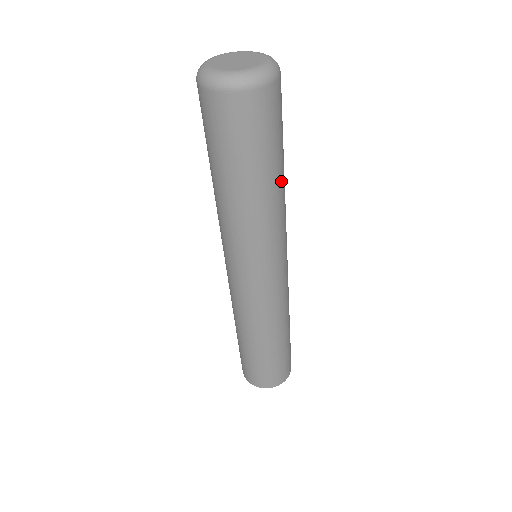
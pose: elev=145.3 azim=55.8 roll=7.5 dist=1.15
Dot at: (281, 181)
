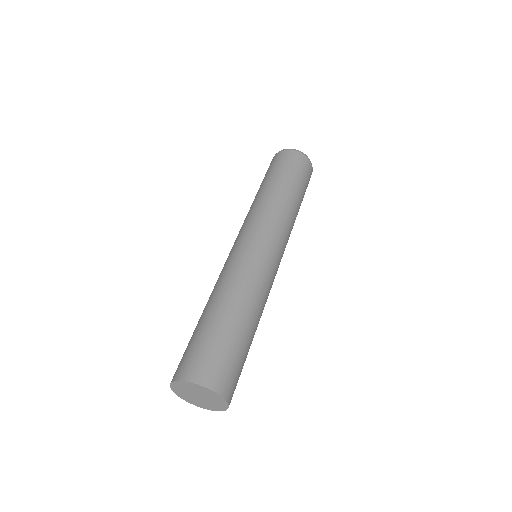
Dot at: (295, 200)
